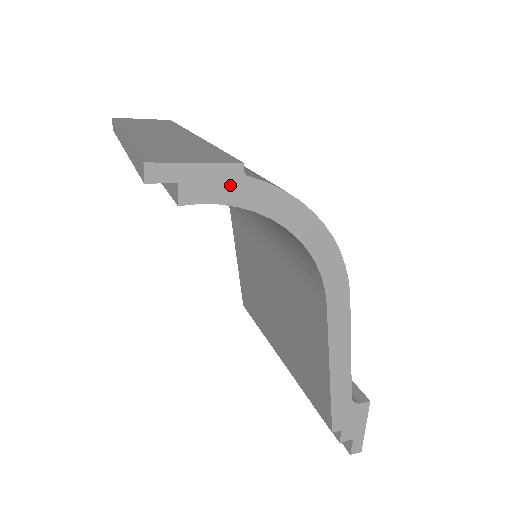
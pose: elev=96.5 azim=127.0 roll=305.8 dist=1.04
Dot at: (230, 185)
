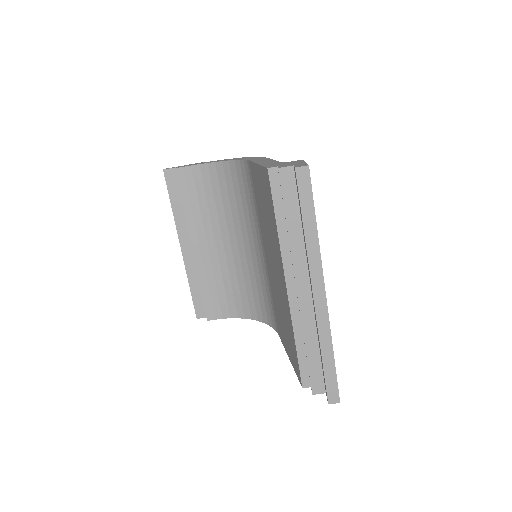
Dot at: occluded
